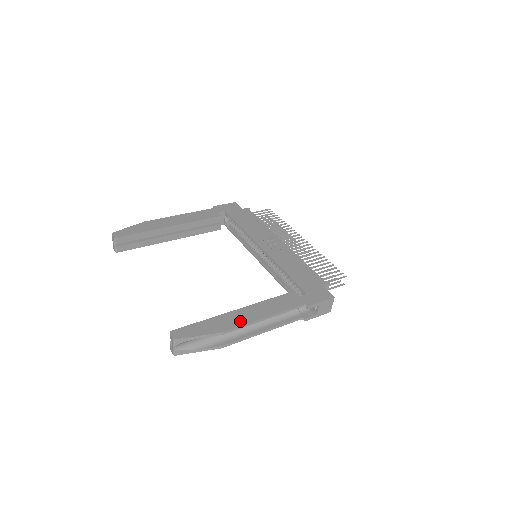
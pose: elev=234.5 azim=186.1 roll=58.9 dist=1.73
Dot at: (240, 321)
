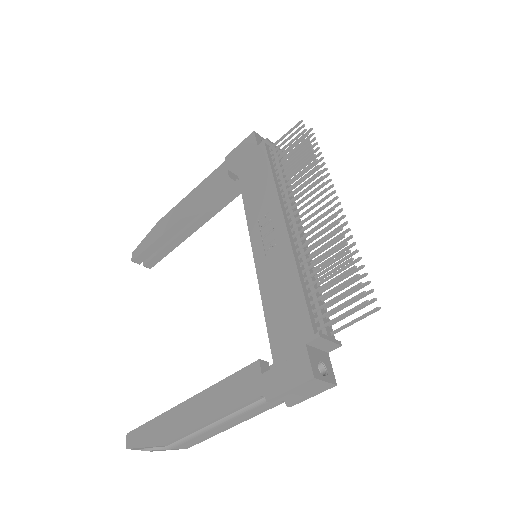
Dot at: (182, 426)
